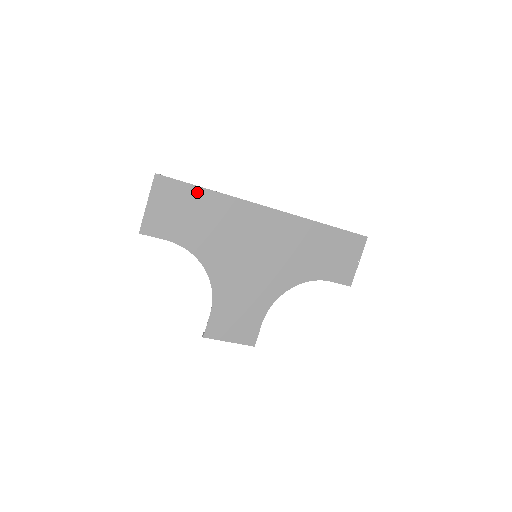
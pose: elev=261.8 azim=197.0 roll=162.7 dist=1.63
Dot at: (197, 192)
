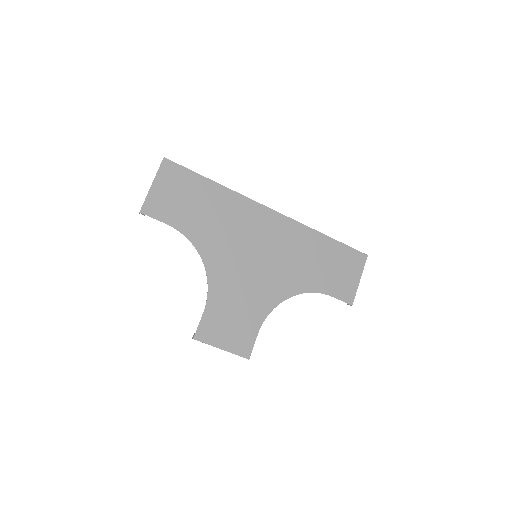
Dot at: (202, 182)
